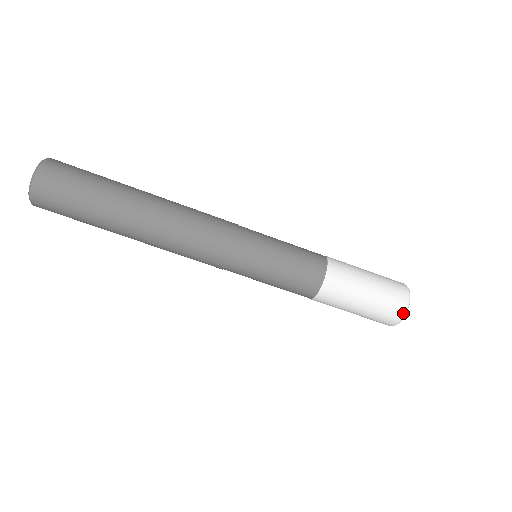
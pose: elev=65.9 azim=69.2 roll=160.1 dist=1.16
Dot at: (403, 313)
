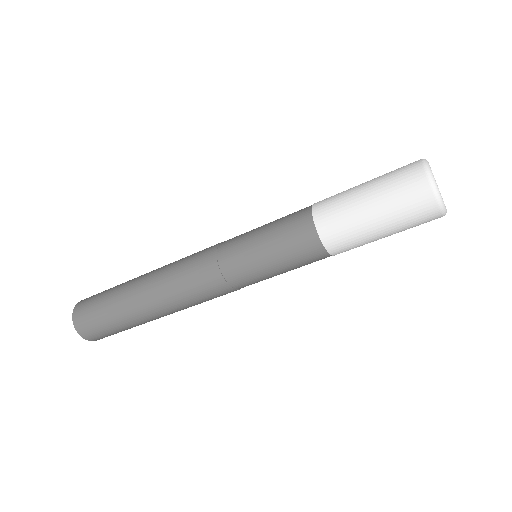
Dot at: (427, 180)
